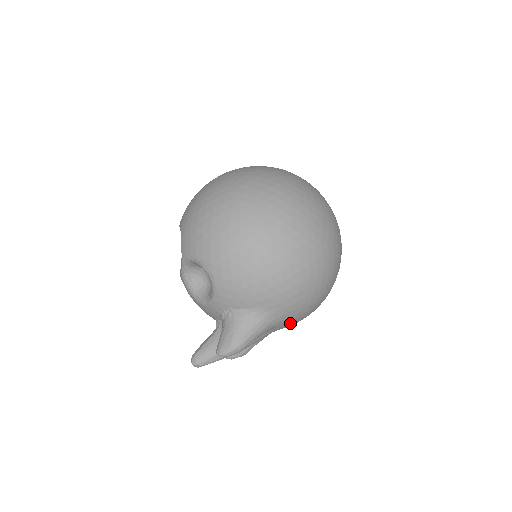
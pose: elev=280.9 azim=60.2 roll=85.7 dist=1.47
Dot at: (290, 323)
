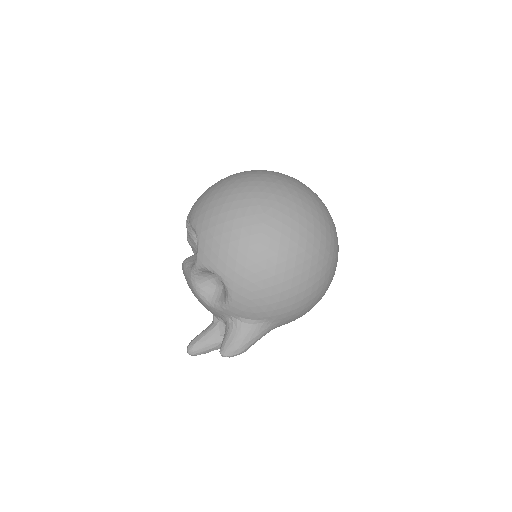
Dot at: occluded
